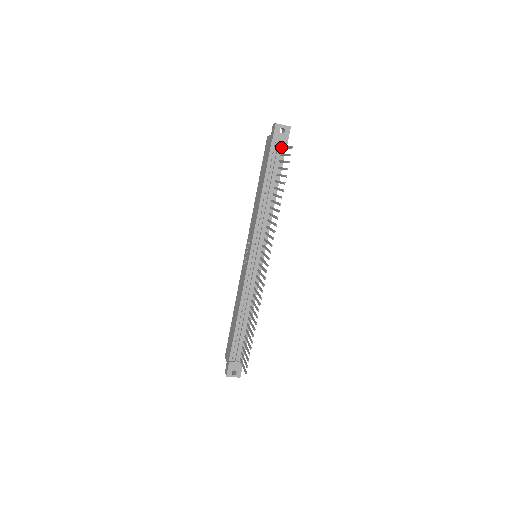
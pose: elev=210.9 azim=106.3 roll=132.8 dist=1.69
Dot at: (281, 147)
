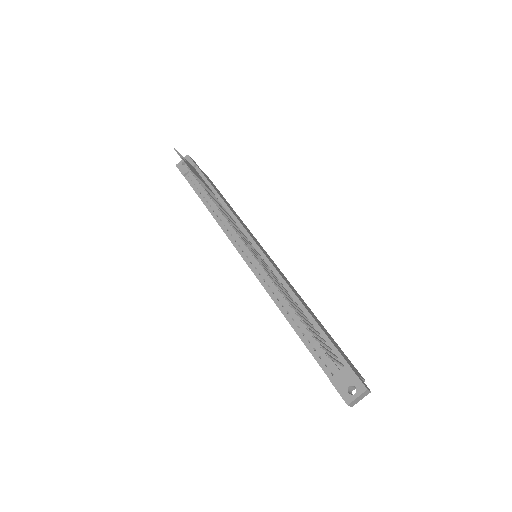
Dot at: occluded
